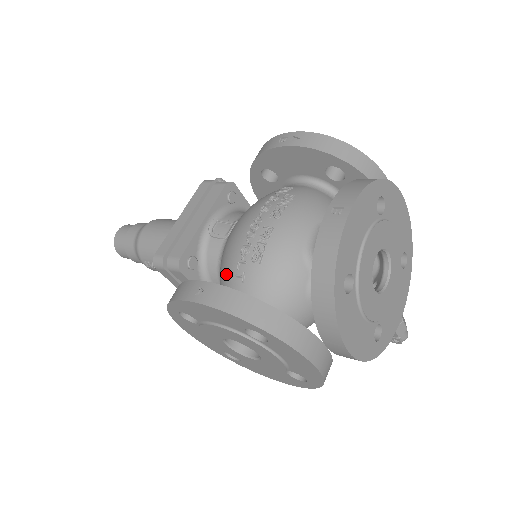
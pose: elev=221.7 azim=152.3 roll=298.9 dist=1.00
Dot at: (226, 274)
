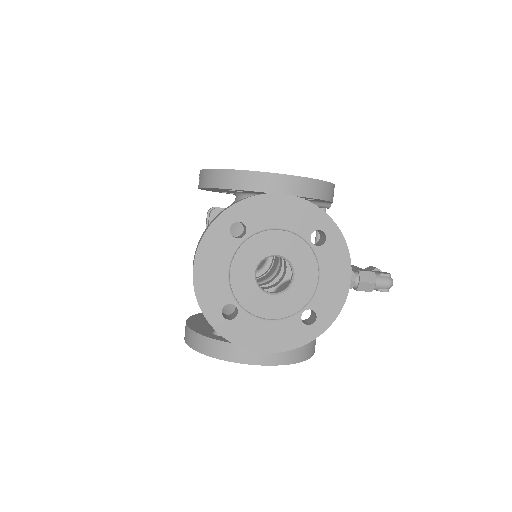
Dot at: occluded
